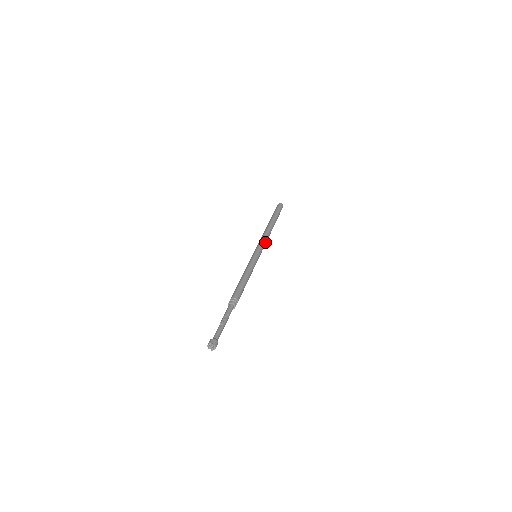
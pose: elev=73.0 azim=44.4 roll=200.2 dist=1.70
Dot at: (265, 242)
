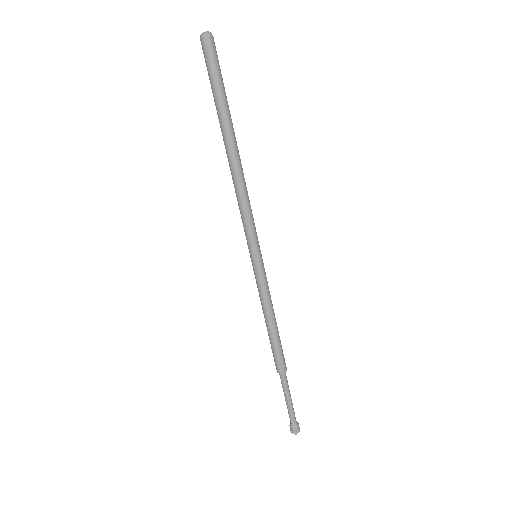
Dot at: (248, 214)
